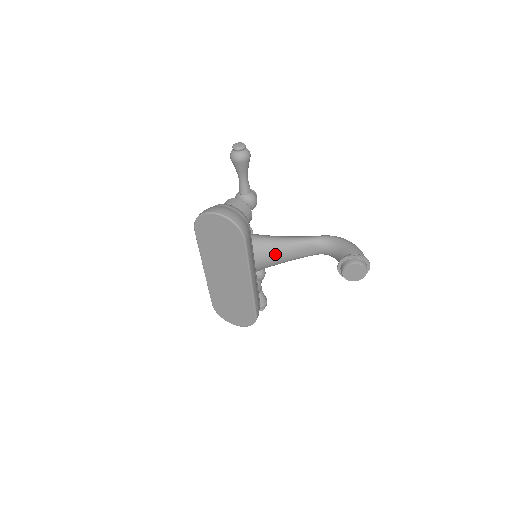
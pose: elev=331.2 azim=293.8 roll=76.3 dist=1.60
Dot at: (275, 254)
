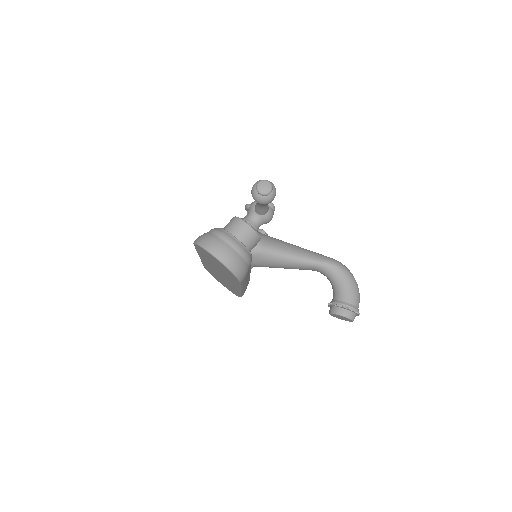
Dot at: (274, 265)
